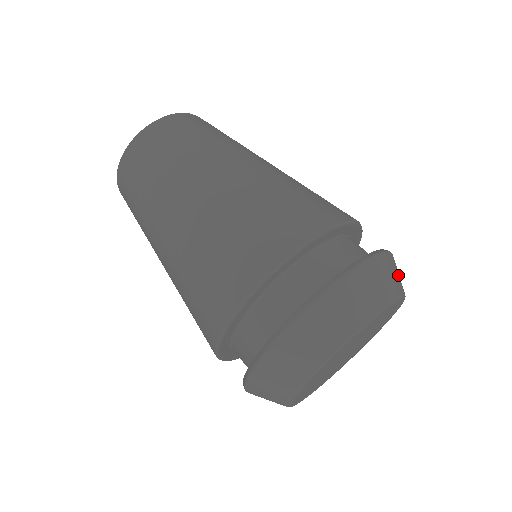
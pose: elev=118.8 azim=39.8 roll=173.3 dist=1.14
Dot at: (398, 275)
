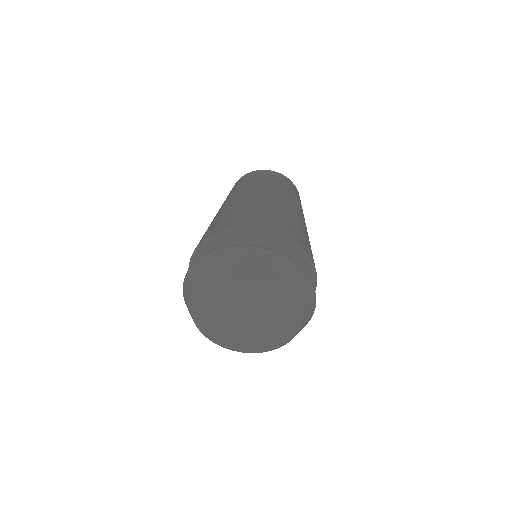
Dot at: (308, 311)
